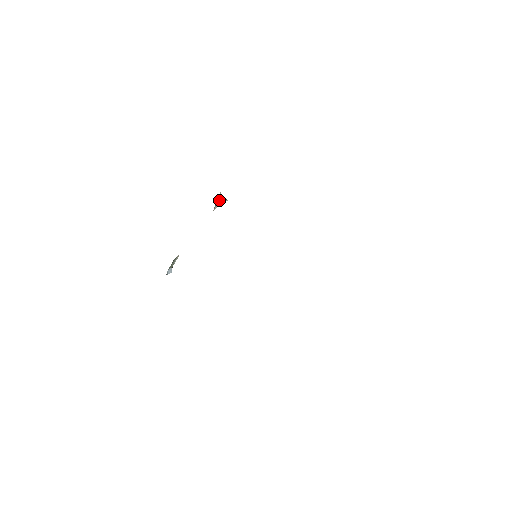
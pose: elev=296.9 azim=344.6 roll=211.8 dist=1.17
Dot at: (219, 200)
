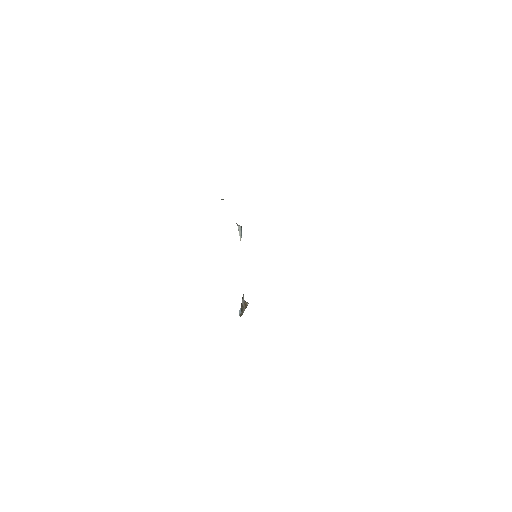
Dot at: (238, 229)
